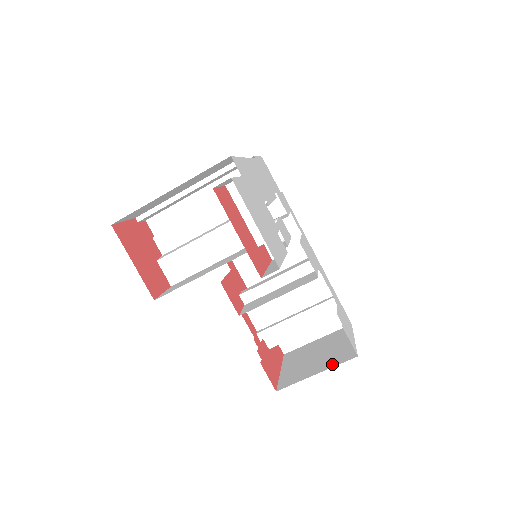
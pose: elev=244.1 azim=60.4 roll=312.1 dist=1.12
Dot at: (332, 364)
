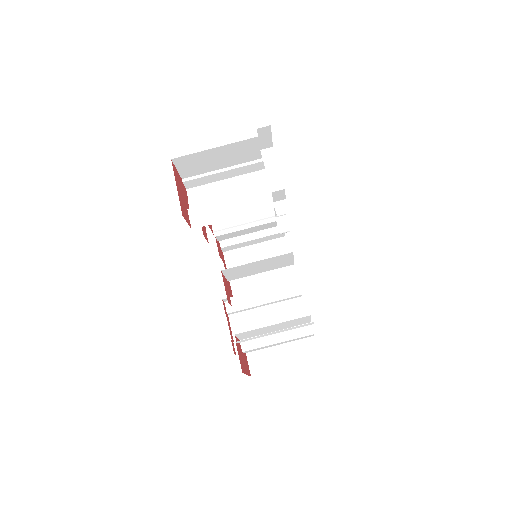
Dot at: occluded
